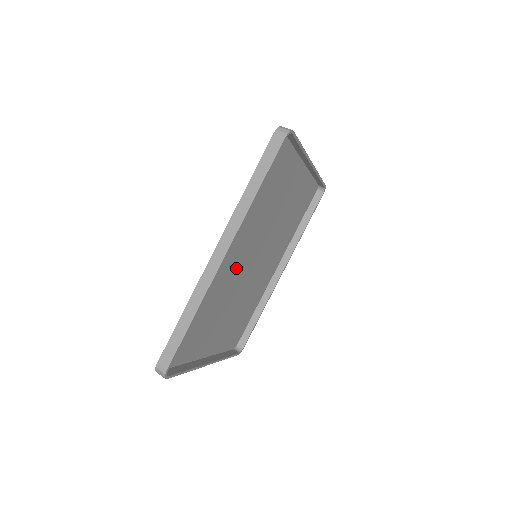
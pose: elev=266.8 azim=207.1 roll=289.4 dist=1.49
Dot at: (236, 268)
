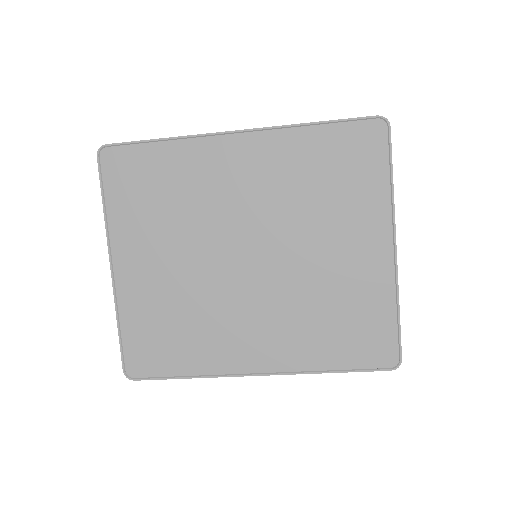
Dot at: (239, 301)
